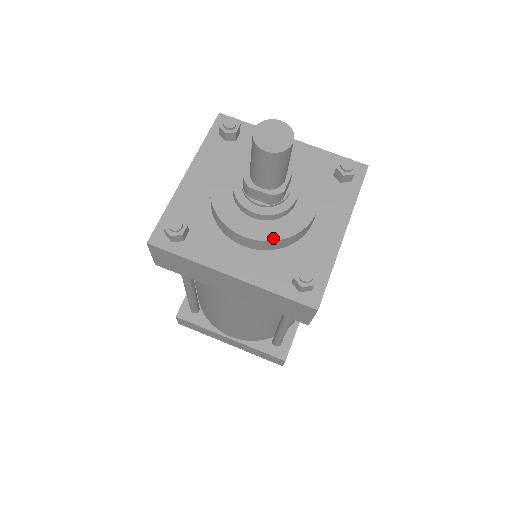
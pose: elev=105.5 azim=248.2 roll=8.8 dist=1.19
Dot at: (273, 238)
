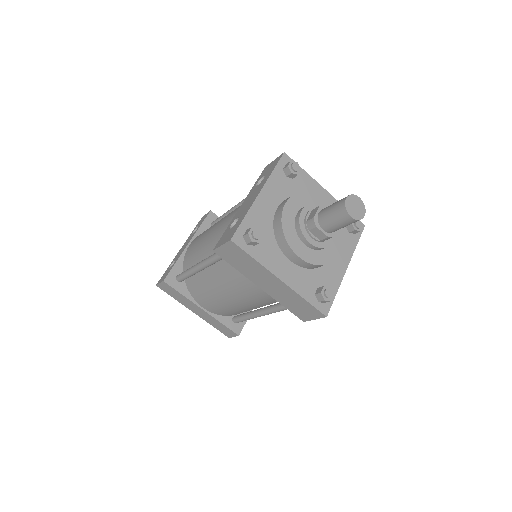
Dot at: (315, 263)
